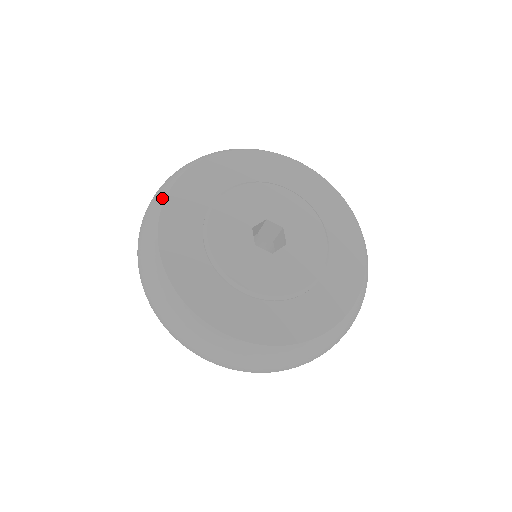
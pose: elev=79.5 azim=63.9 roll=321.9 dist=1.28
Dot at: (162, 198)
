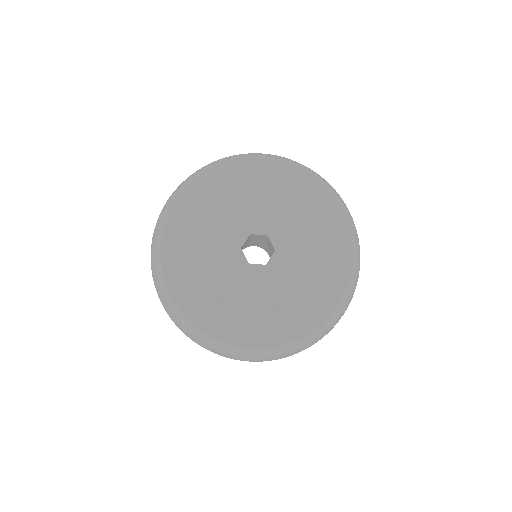
Dot at: (158, 251)
